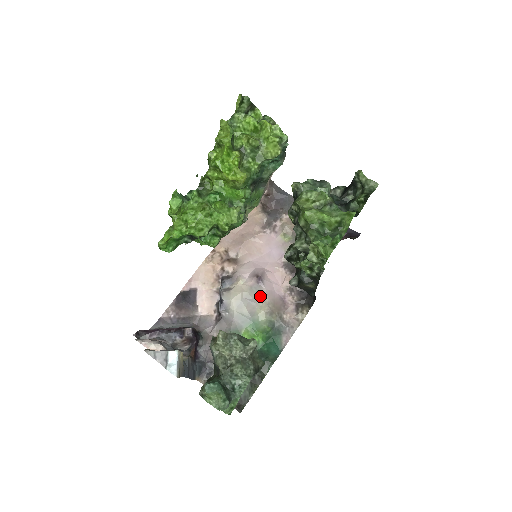
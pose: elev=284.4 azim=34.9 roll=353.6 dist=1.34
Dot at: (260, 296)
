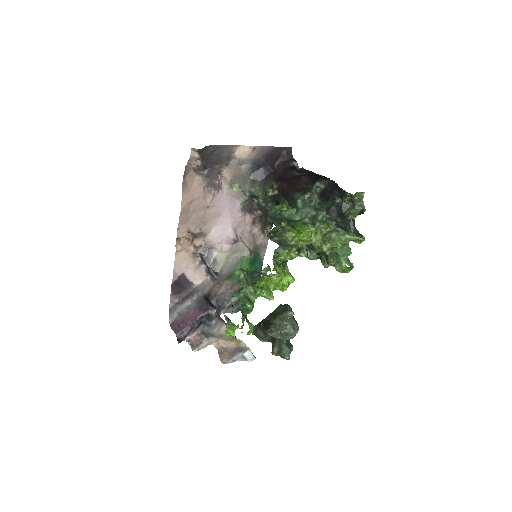
Dot at: (241, 250)
